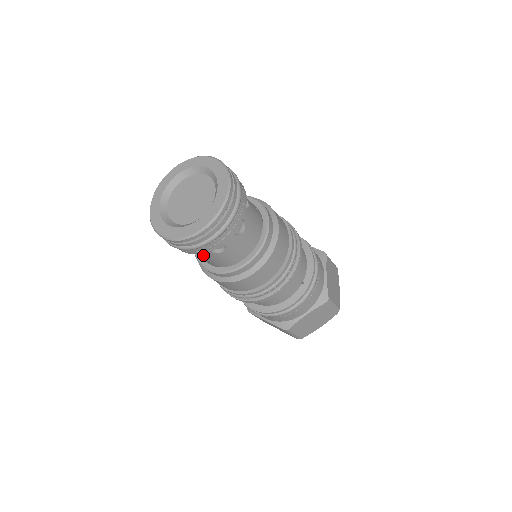
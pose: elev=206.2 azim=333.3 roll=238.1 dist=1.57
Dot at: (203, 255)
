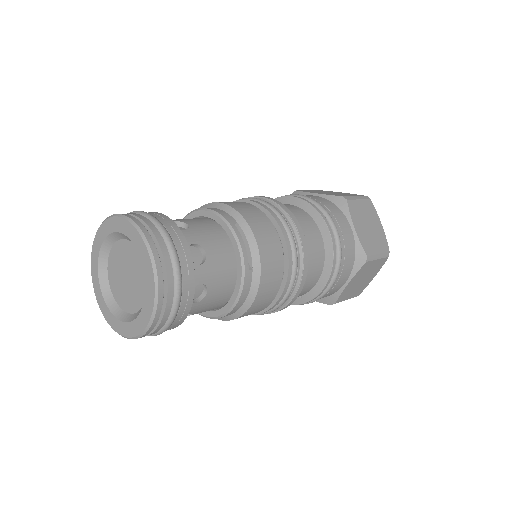
Dot at: occluded
